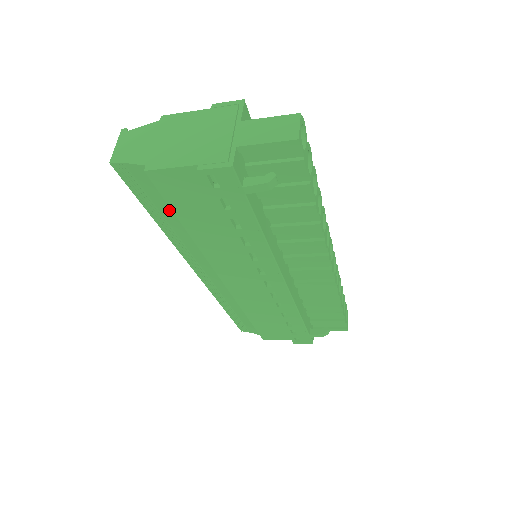
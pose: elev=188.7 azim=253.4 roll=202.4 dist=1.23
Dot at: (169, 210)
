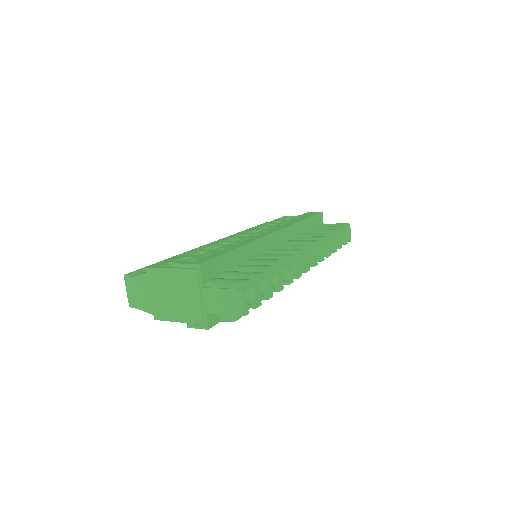
Dot at: occluded
